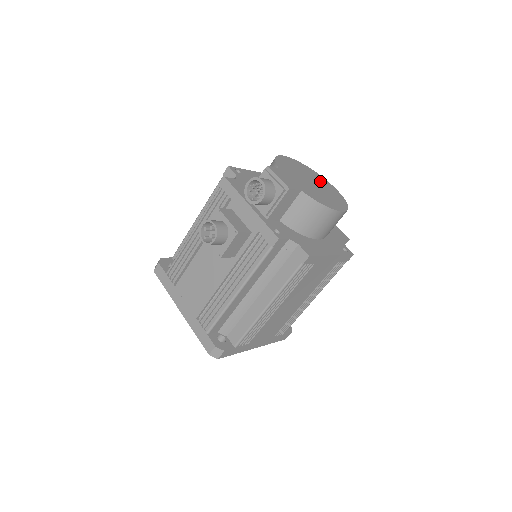
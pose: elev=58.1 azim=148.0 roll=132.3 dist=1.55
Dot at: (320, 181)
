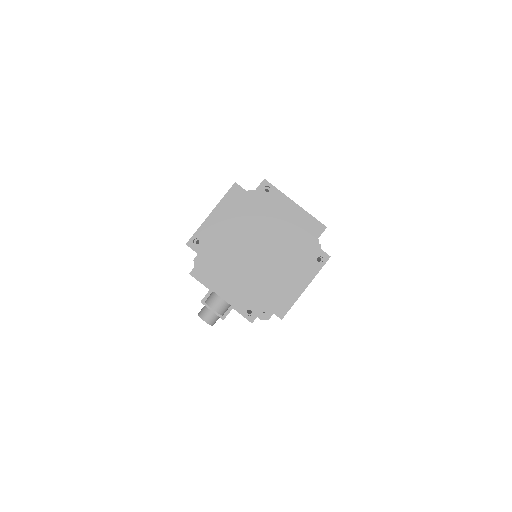
Dot at: (267, 227)
